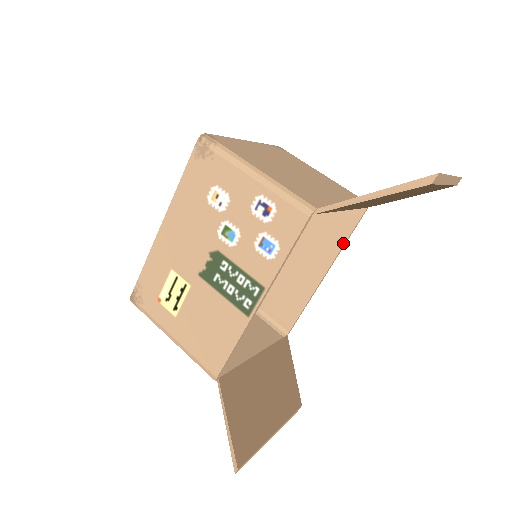
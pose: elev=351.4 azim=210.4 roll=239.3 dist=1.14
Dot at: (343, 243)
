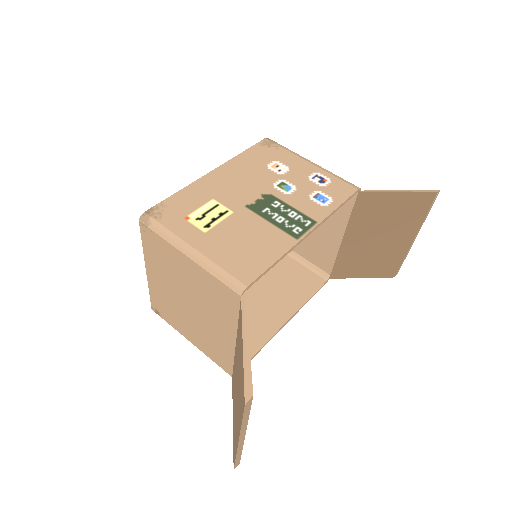
Dot at: (305, 301)
